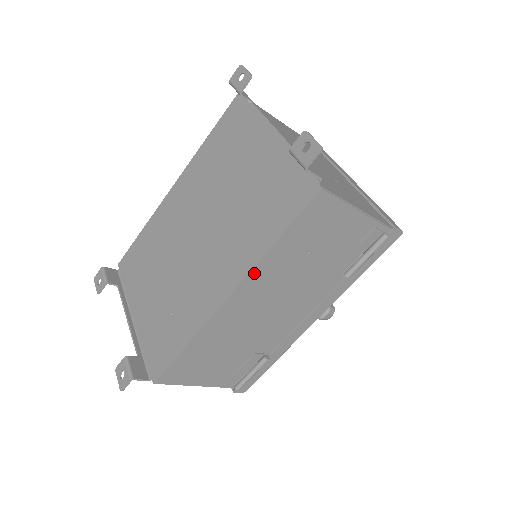
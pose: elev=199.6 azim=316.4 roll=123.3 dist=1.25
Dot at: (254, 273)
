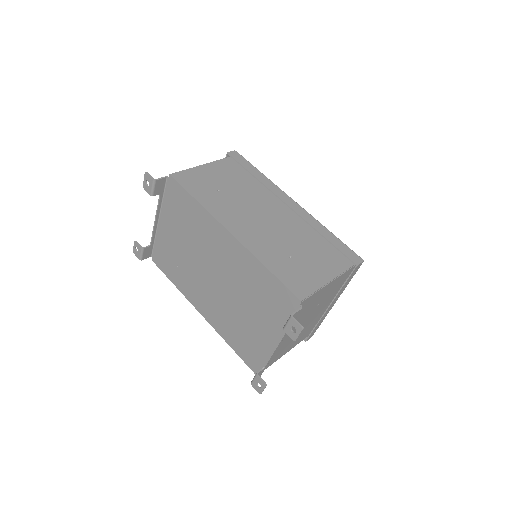
Dot at: occluded
